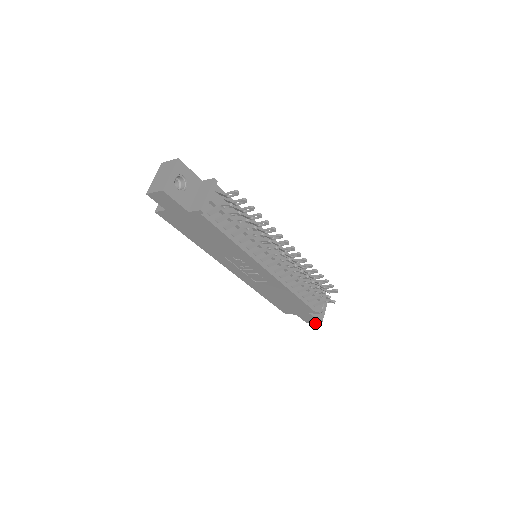
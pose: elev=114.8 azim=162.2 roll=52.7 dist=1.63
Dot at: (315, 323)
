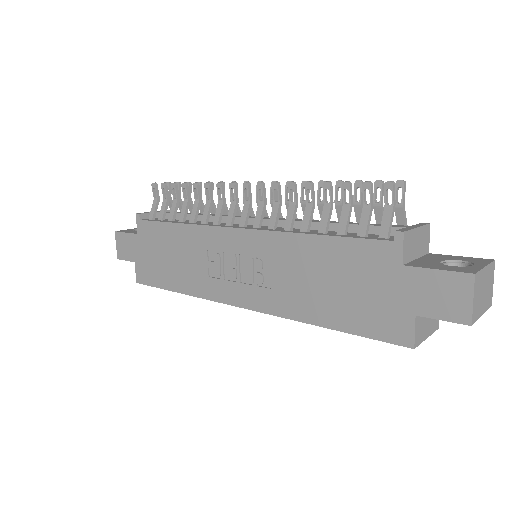
Dot at: (472, 296)
